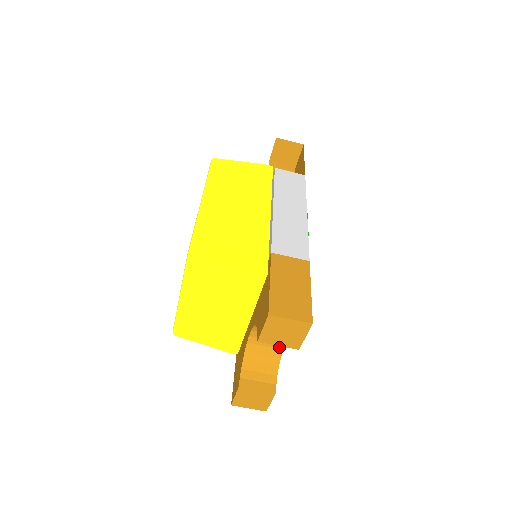
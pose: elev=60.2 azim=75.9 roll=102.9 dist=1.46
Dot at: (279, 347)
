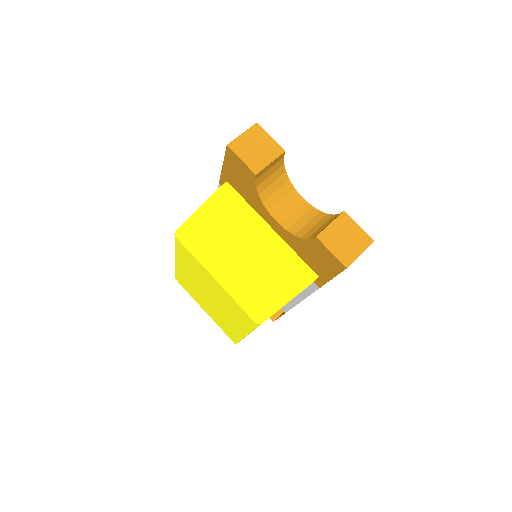
Dot at: (308, 209)
